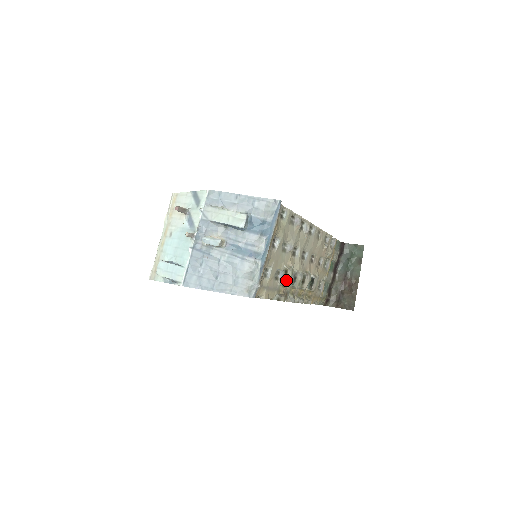
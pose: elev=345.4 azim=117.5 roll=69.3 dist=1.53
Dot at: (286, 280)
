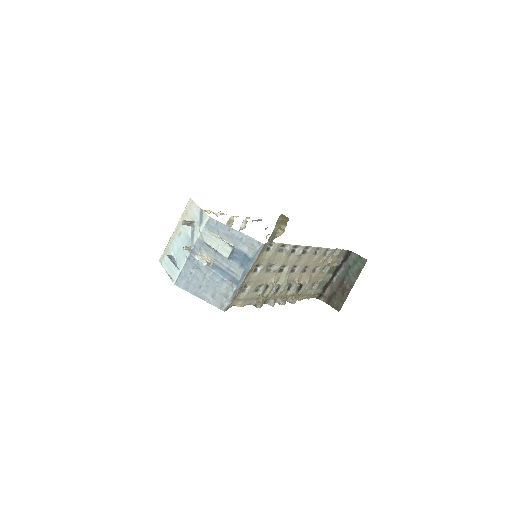
Dot at: (265, 293)
